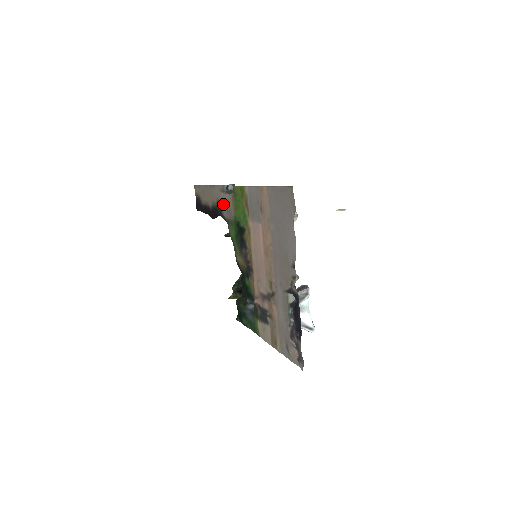
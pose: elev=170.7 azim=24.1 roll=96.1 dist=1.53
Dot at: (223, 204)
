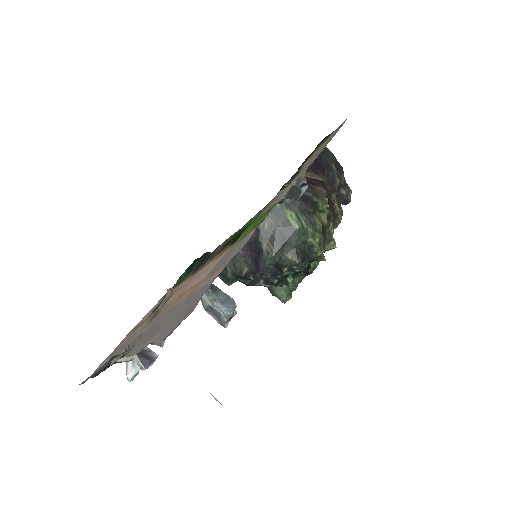
Dot at: occluded
